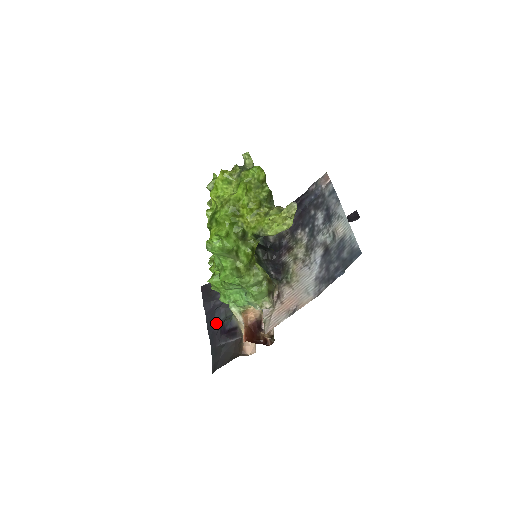
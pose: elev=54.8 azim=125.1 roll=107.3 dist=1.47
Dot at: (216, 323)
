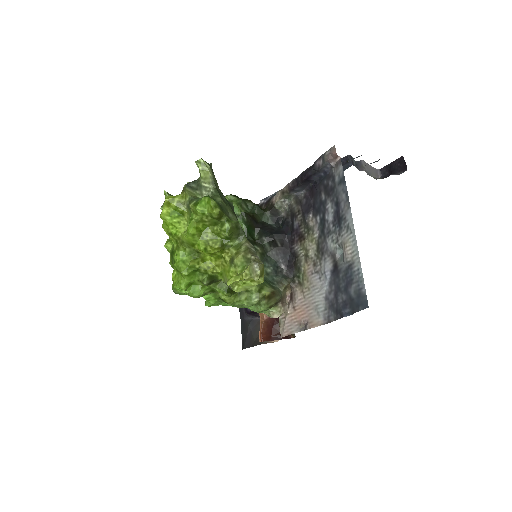
Dot at: occluded
